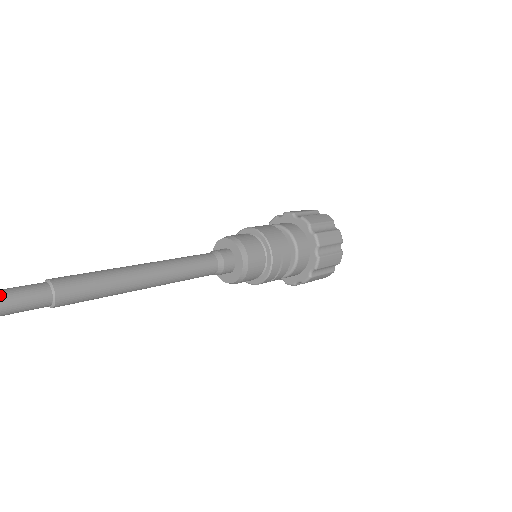
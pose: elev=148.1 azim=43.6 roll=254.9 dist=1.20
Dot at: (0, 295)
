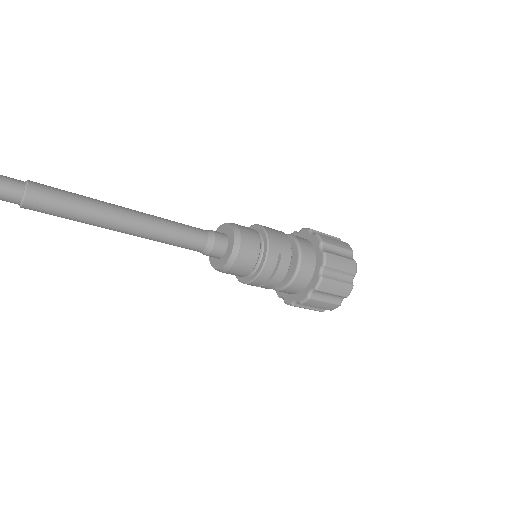
Dot at: out of frame
